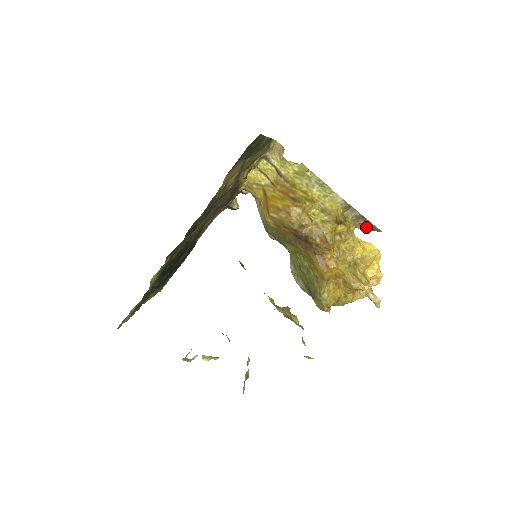
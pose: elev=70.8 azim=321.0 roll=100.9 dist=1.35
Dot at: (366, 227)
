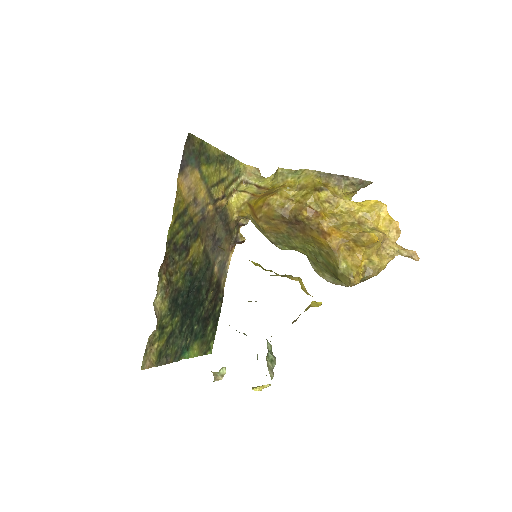
Dot at: (354, 186)
